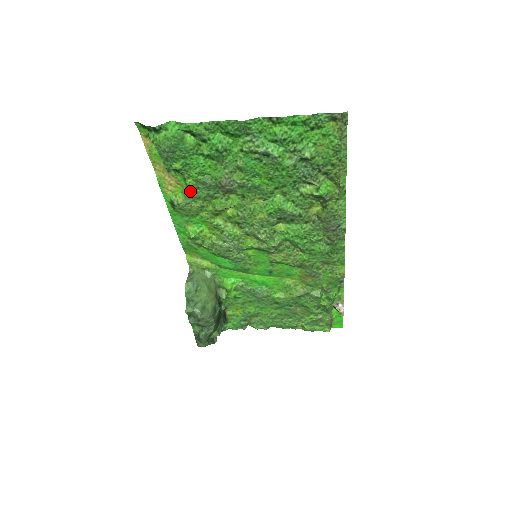
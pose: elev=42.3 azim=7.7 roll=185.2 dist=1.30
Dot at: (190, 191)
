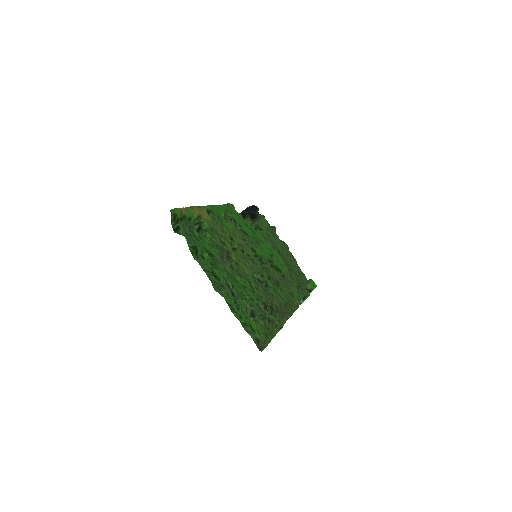
Dot at: (210, 231)
